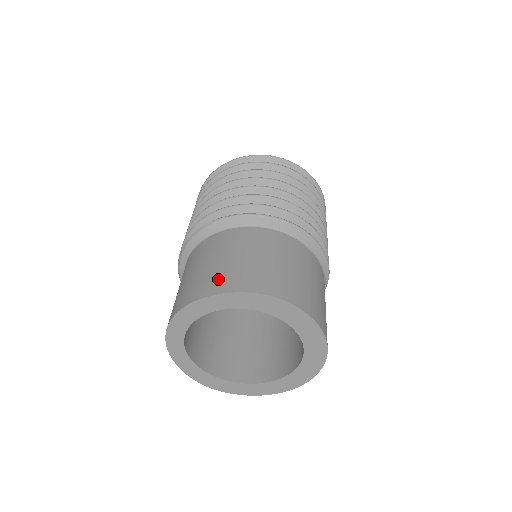
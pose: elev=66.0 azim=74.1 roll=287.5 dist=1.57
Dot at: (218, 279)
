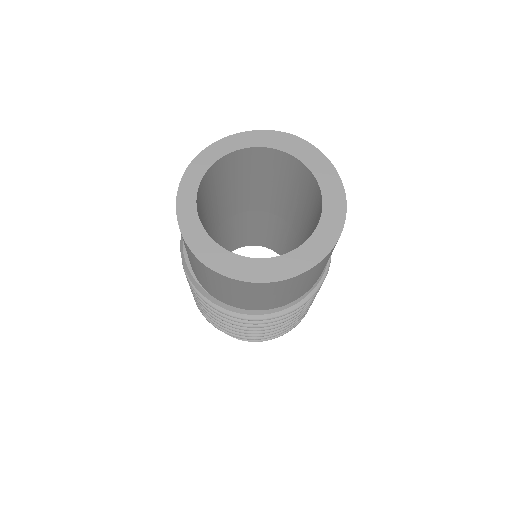
Dot at: occluded
